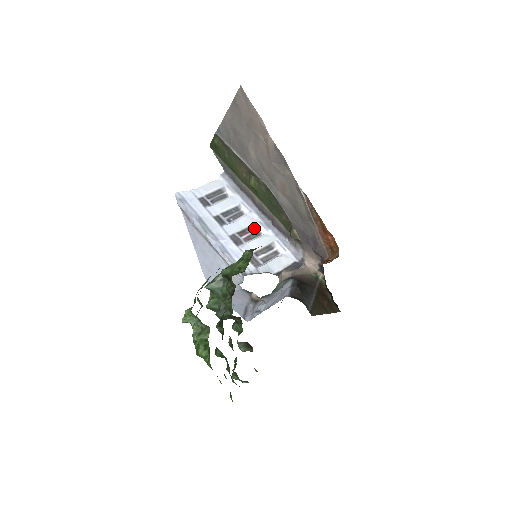
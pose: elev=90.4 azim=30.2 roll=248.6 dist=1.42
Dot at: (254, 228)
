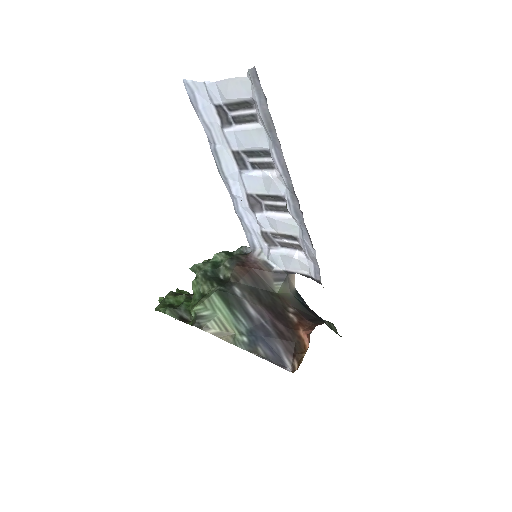
Dot at: (282, 199)
